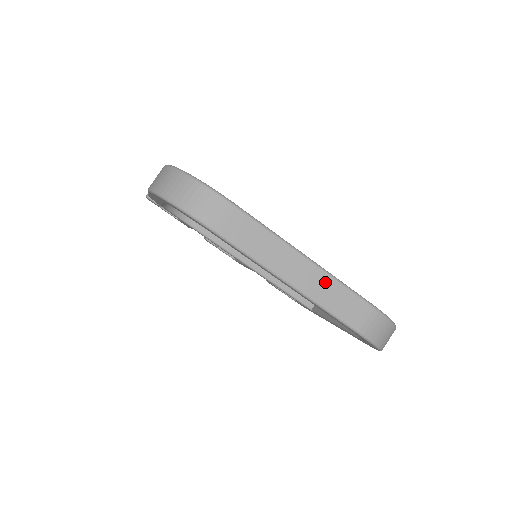
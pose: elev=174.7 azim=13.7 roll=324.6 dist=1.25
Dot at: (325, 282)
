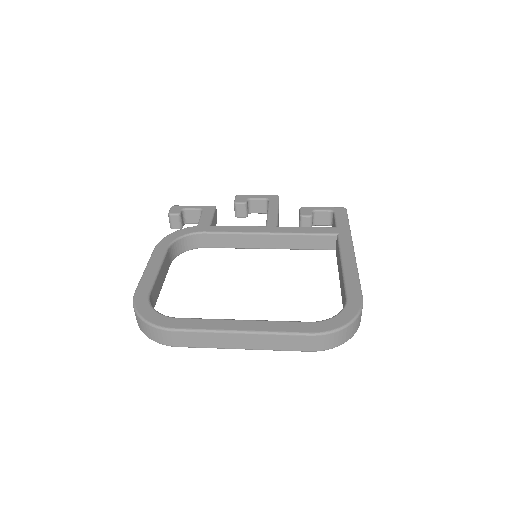
Dot at: (265, 339)
